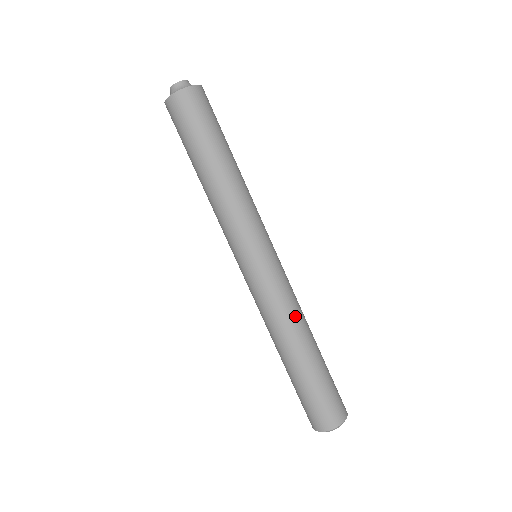
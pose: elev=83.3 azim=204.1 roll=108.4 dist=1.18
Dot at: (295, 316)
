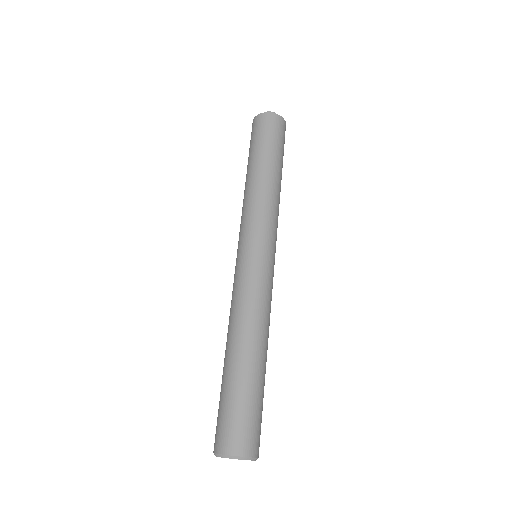
Dot at: (268, 319)
